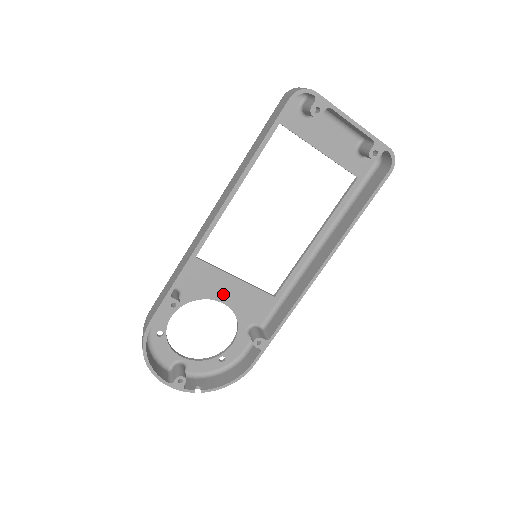
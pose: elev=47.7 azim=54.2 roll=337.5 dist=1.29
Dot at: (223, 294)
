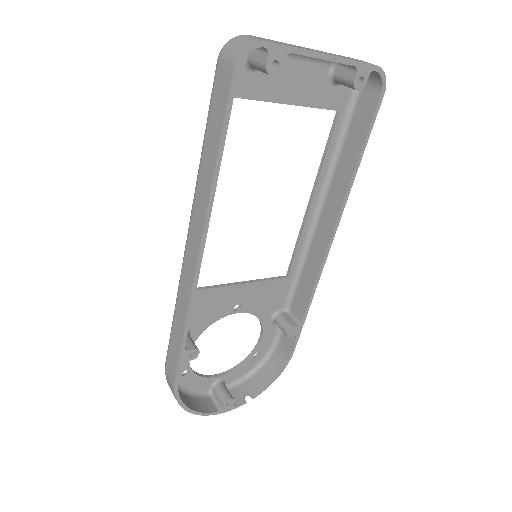
Dot at: (234, 305)
